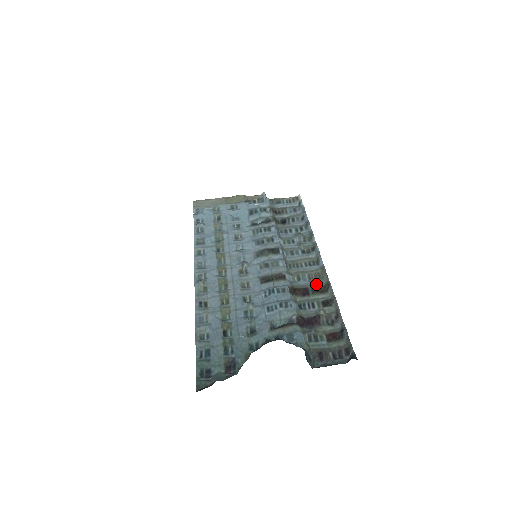
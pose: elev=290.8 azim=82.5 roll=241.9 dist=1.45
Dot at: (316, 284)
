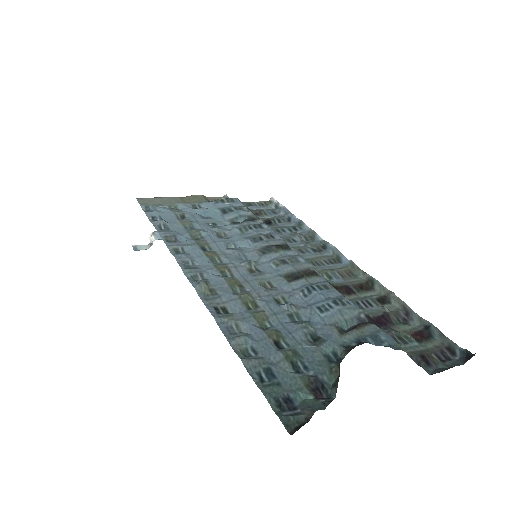
Dot at: (355, 281)
